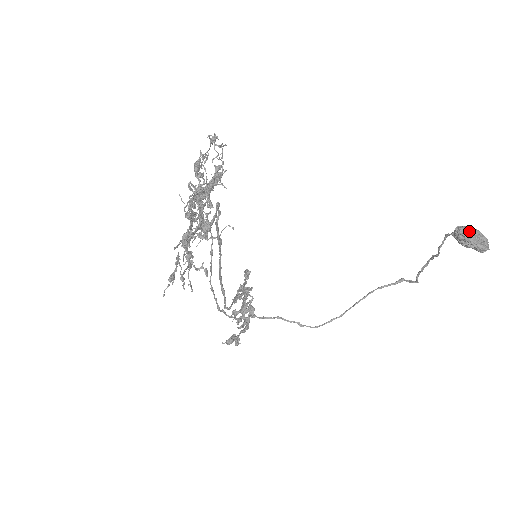
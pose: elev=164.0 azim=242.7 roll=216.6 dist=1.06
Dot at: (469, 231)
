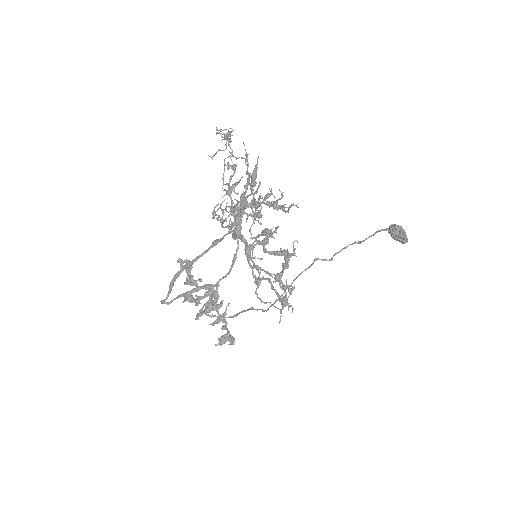
Dot at: (401, 229)
